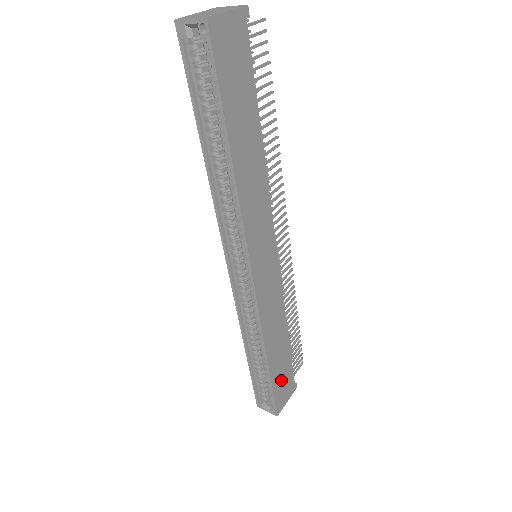
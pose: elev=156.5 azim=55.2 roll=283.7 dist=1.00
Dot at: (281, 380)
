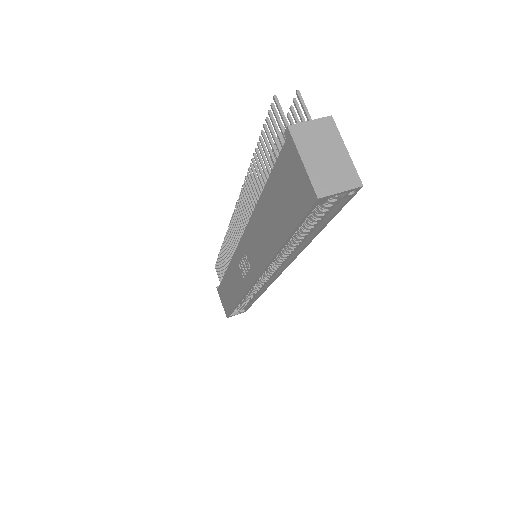
Dot at: occluded
